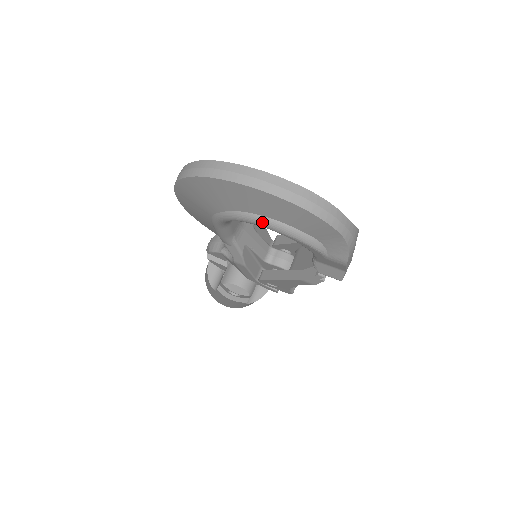
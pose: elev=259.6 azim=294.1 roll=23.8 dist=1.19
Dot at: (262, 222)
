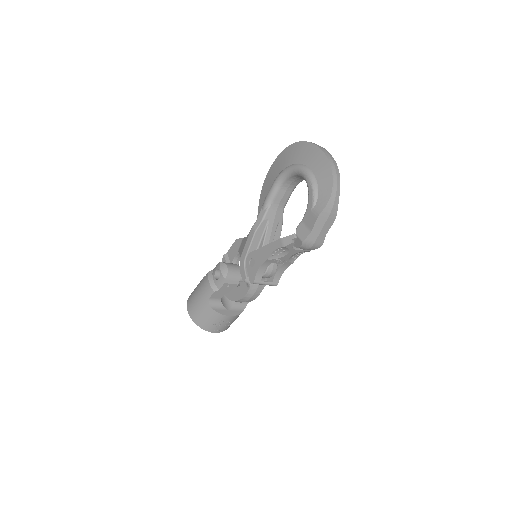
Dot at: (304, 168)
